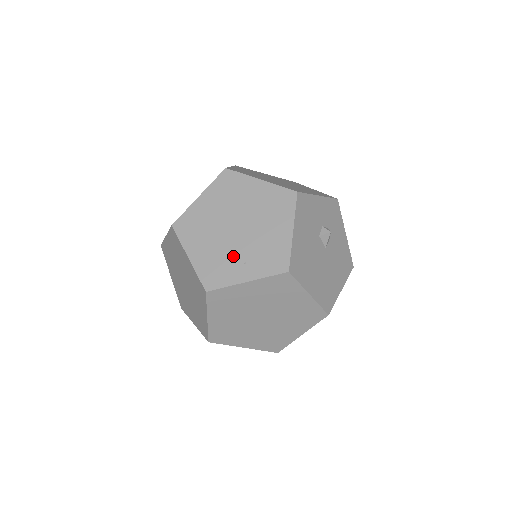
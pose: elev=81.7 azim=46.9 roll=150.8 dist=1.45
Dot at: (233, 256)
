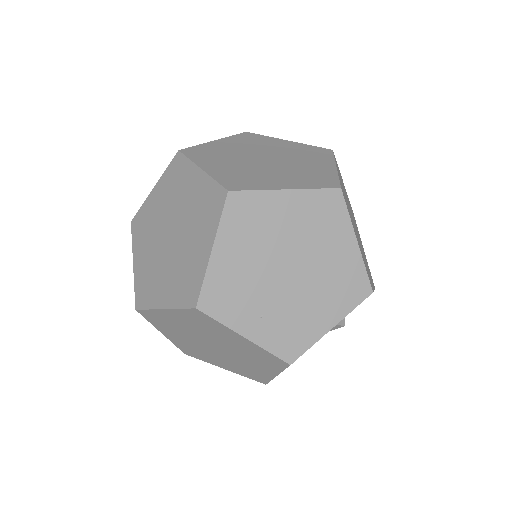
Dot at: (257, 297)
